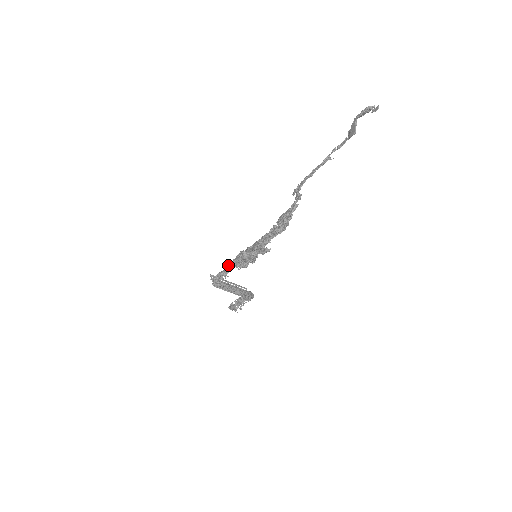
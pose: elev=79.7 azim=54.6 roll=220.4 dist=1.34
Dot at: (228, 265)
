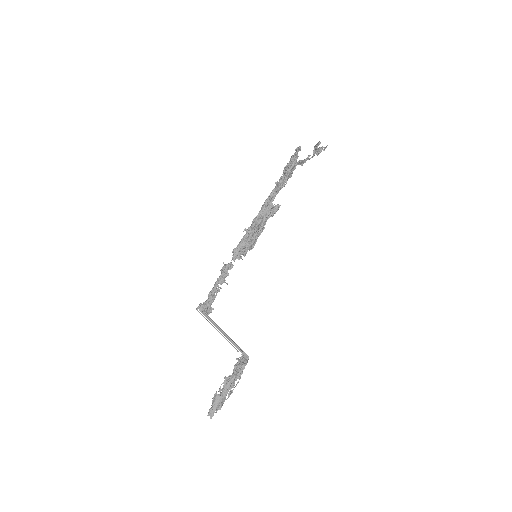
Dot at: (227, 264)
